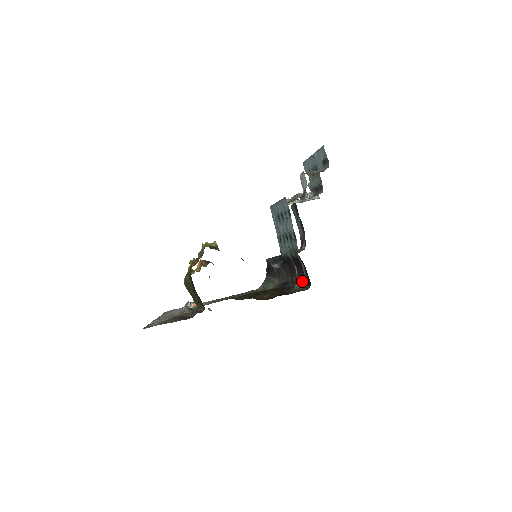
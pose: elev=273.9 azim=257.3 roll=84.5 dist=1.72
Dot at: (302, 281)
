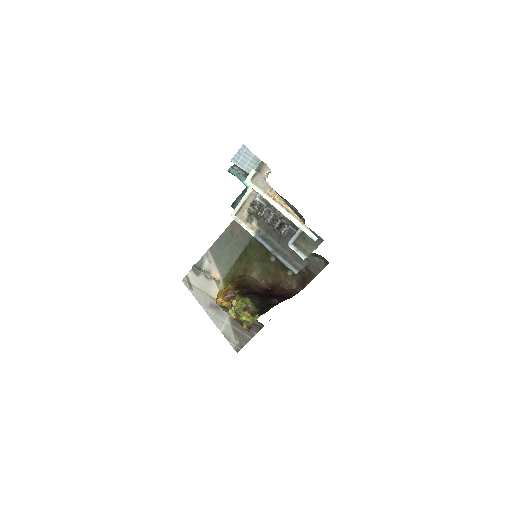
Dot at: (313, 254)
